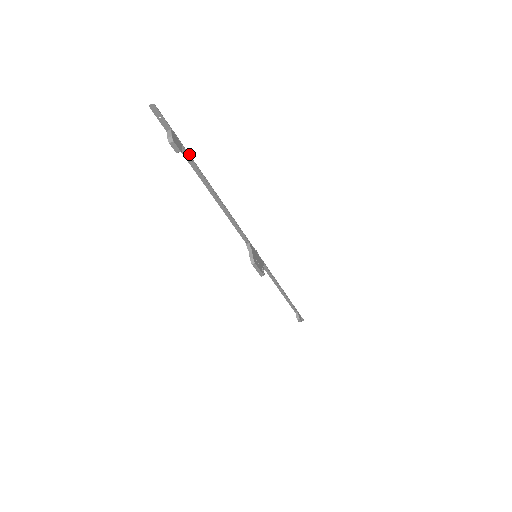
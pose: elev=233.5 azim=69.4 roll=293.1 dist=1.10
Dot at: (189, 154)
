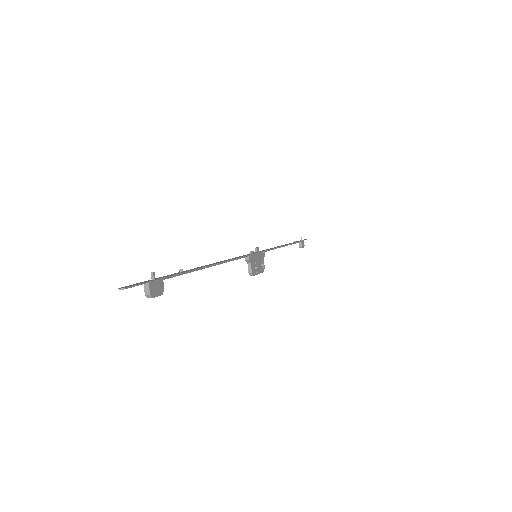
Dot at: (173, 275)
